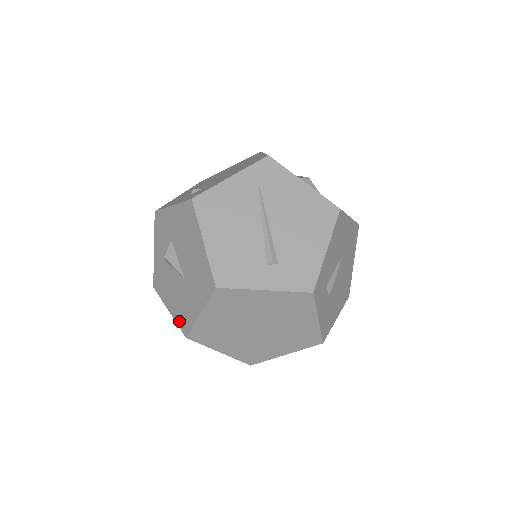
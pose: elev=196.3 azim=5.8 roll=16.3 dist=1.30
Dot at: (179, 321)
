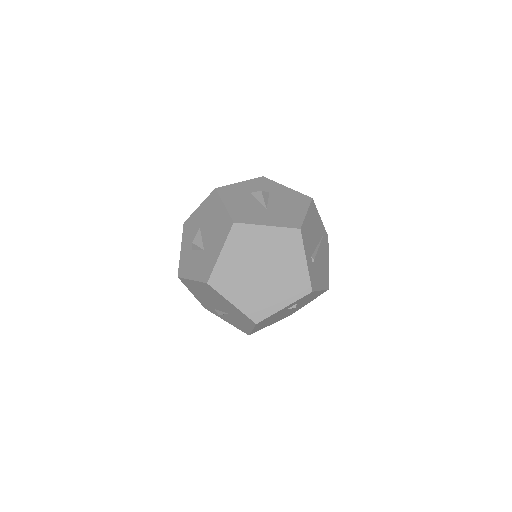
Dot at: (234, 214)
